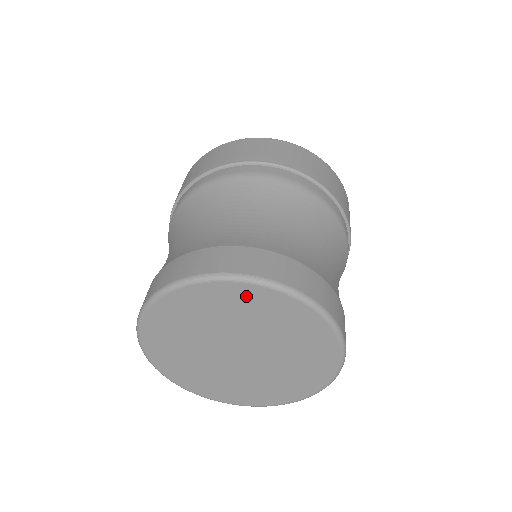
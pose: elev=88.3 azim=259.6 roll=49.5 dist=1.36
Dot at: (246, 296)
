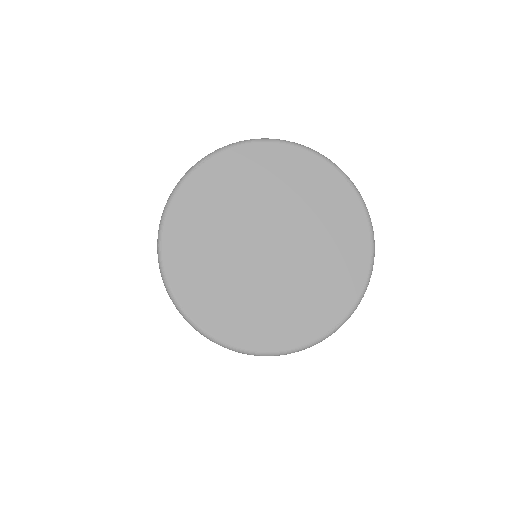
Dot at: (312, 171)
